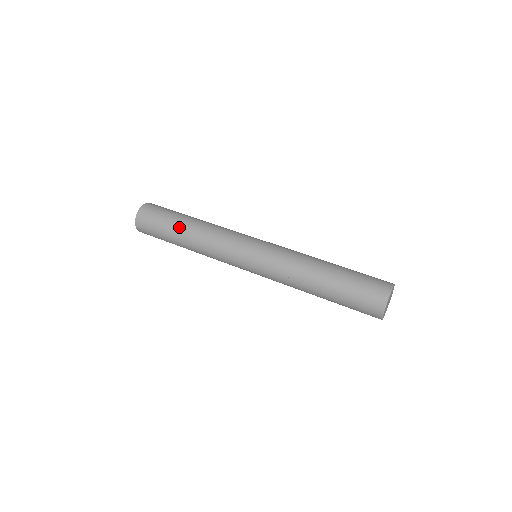
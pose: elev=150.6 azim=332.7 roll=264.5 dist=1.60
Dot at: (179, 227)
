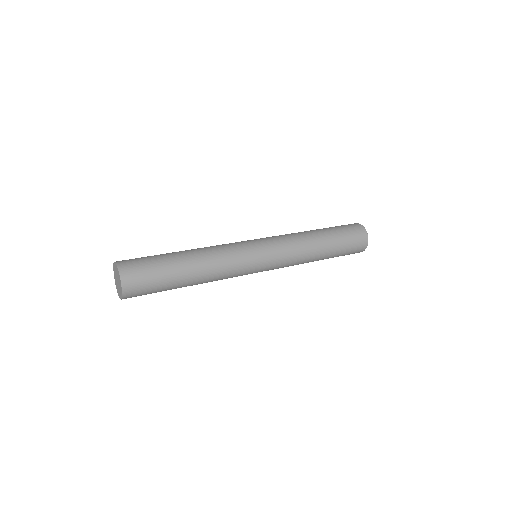
Dot at: (183, 282)
